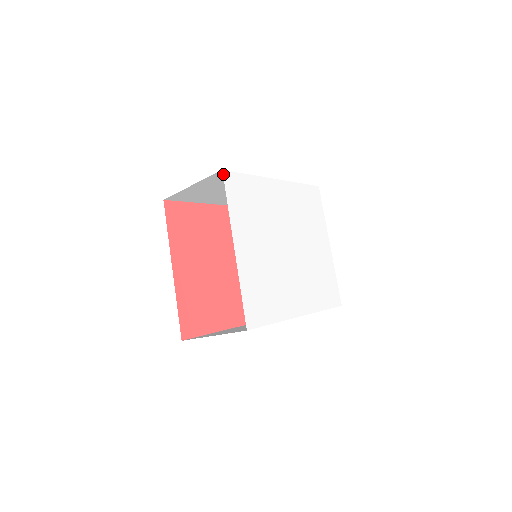
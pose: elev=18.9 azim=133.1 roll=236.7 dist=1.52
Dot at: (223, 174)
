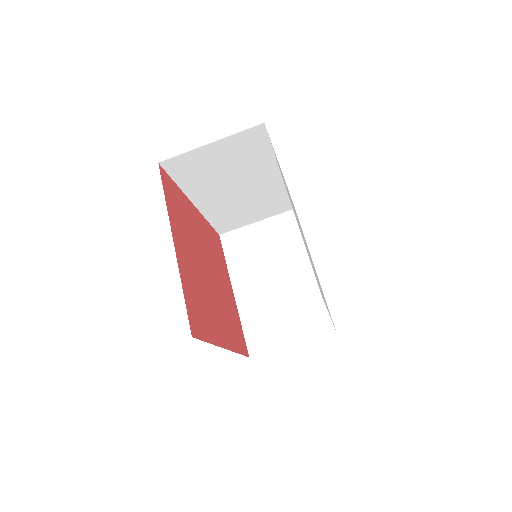
Dot at: occluded
